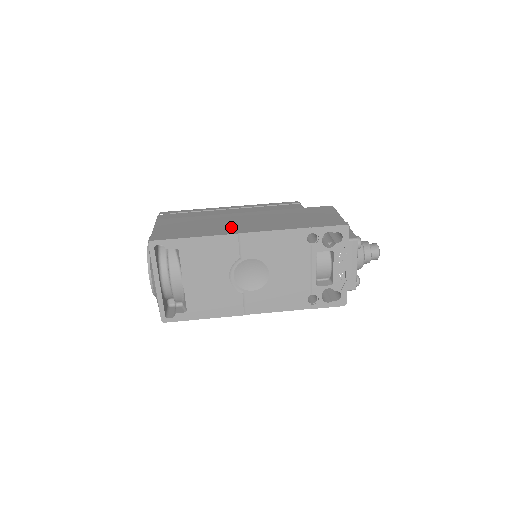
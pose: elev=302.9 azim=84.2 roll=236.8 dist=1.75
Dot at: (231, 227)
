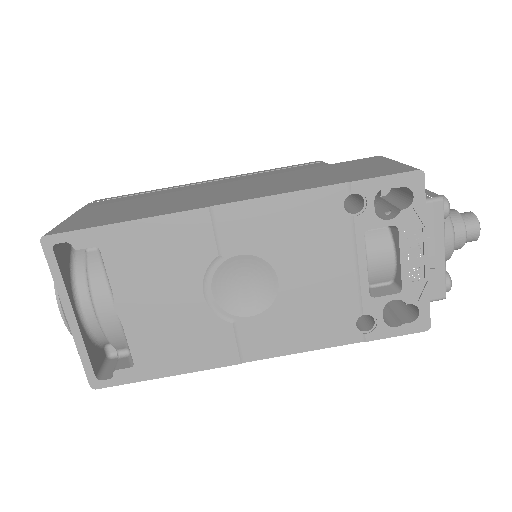
Dot at: (199, 200)
